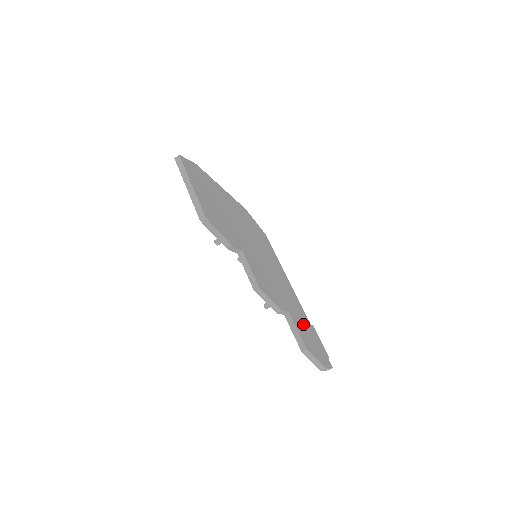
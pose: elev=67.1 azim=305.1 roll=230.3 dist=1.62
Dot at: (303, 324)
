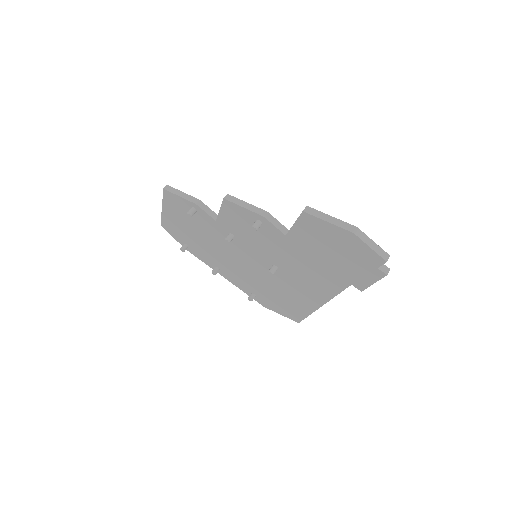
Dot at: occluded
